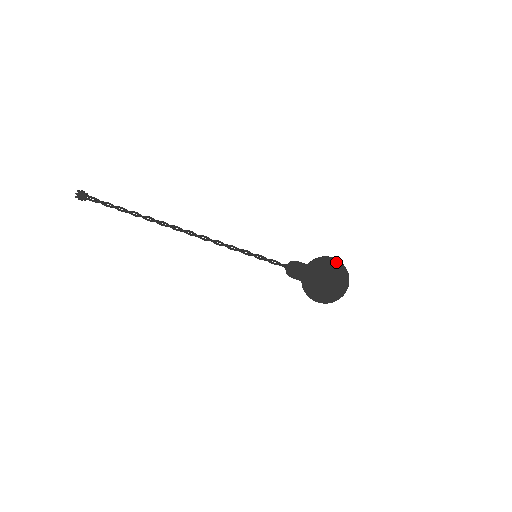
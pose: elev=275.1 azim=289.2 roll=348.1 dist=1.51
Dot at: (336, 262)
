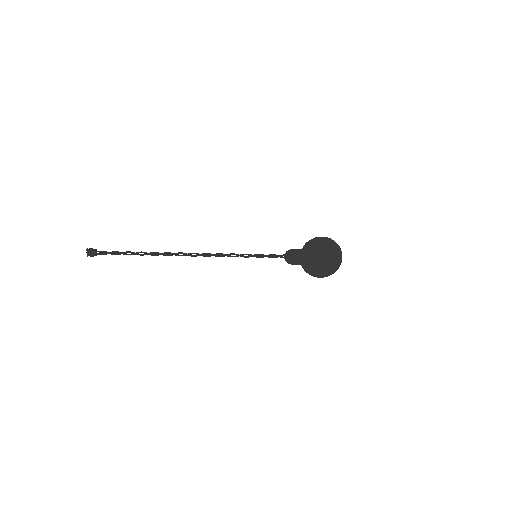
Dot at: (325, 240)
